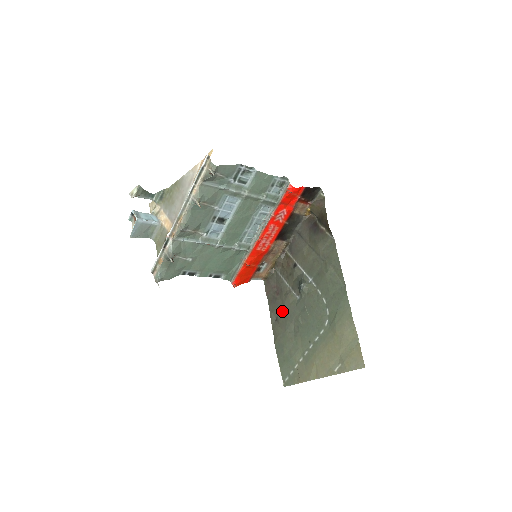
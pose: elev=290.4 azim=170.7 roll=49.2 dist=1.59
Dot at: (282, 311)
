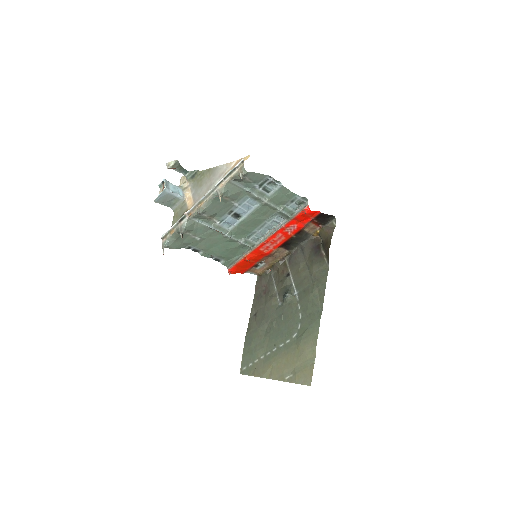
Dot at: (262, 309)
